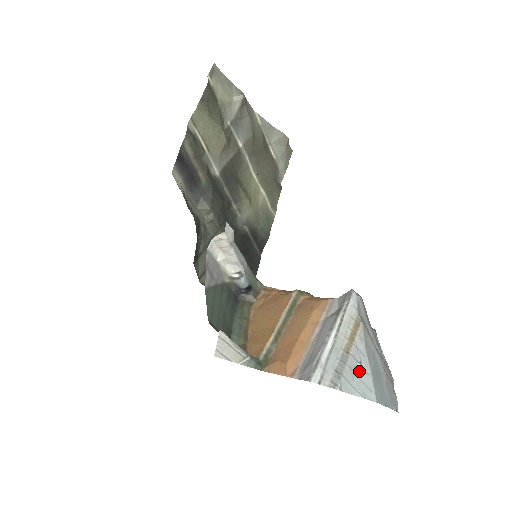
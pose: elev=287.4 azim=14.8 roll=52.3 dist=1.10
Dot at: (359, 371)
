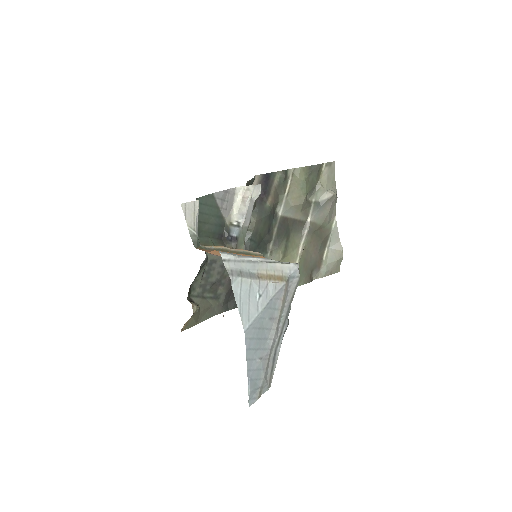
Dot at: (254, 298)
